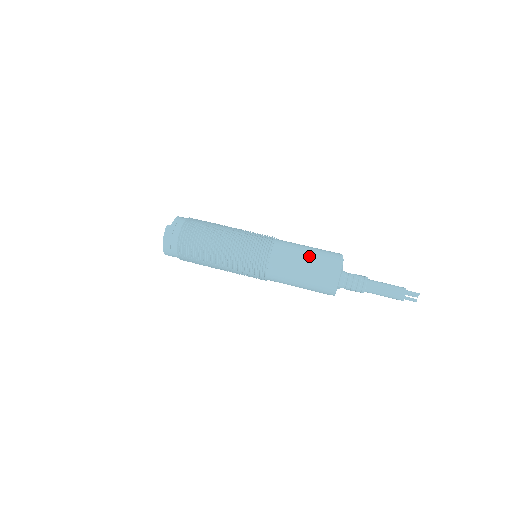
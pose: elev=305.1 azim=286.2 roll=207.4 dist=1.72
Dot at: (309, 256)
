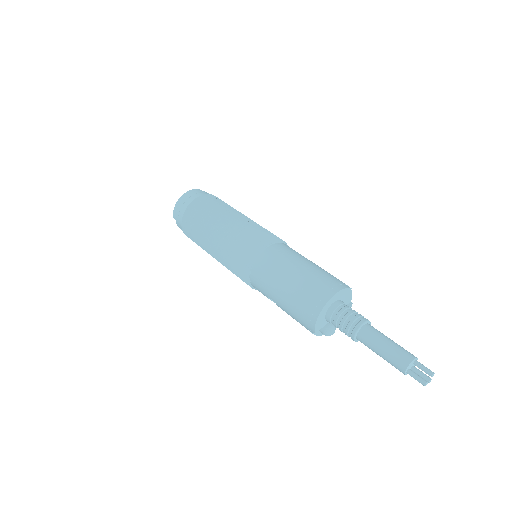
Dot at: (314, 264)
